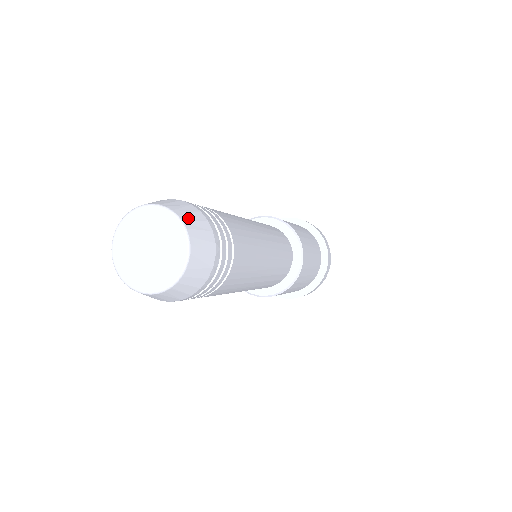
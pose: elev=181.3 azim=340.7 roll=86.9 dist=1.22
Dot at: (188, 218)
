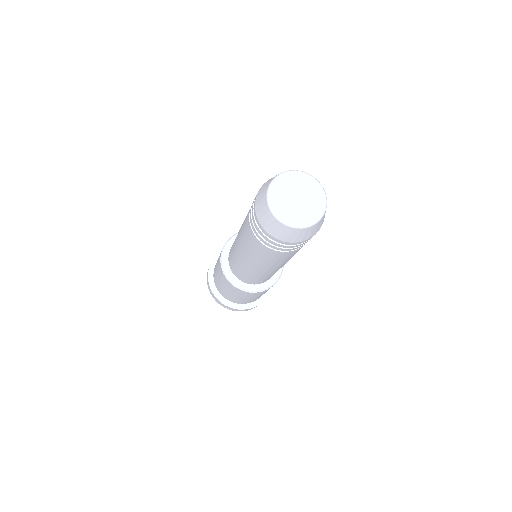
Dot at: occluded
